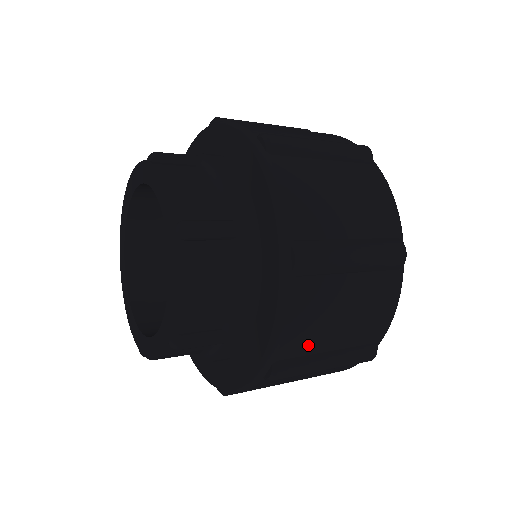
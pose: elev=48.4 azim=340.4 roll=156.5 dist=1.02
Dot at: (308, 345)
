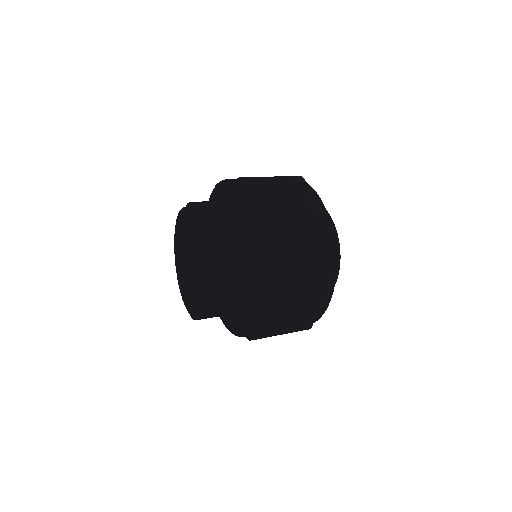
Dot at: (273, 212)
